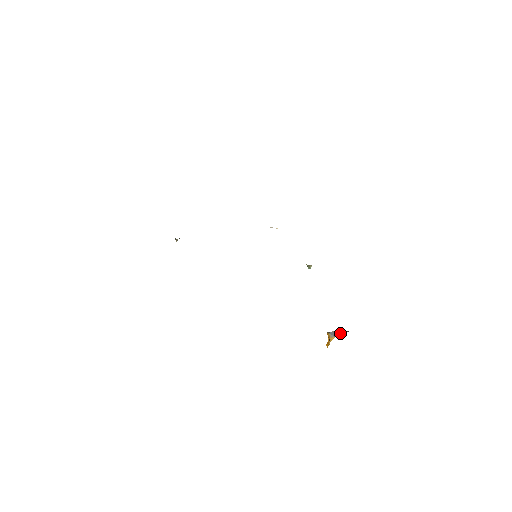
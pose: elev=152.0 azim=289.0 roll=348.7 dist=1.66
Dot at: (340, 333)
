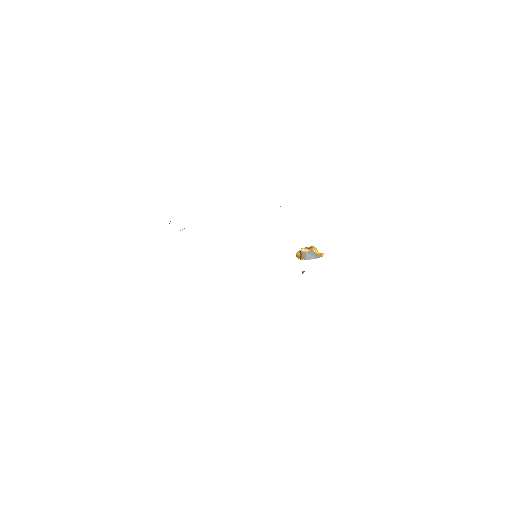
Dot at: (311, 258)
